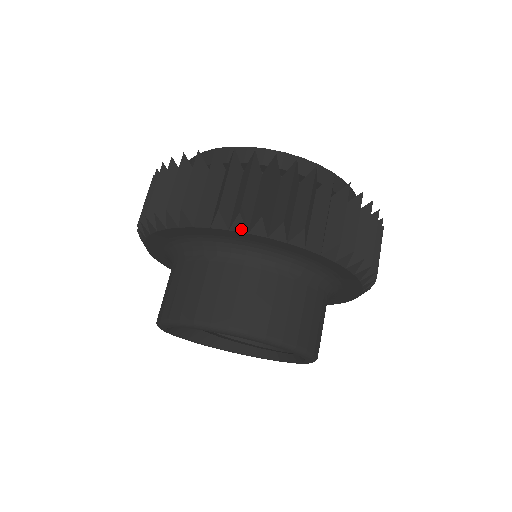
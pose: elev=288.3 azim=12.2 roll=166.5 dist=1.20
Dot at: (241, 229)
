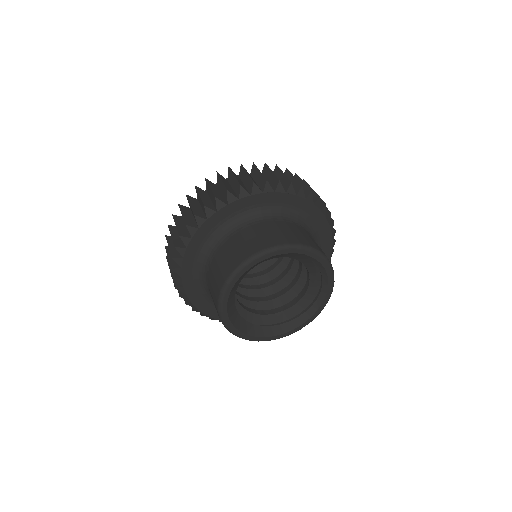
Dot at: (270, 190)
